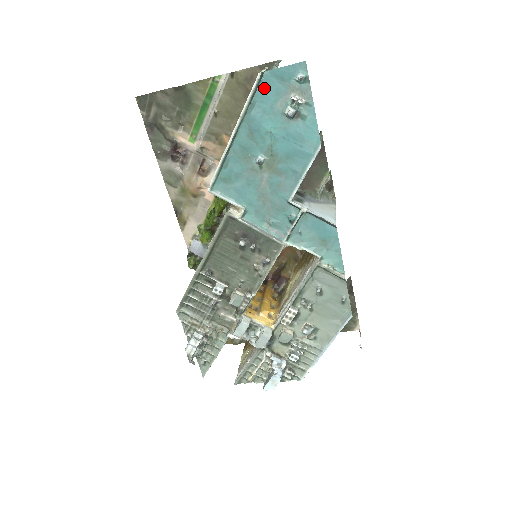
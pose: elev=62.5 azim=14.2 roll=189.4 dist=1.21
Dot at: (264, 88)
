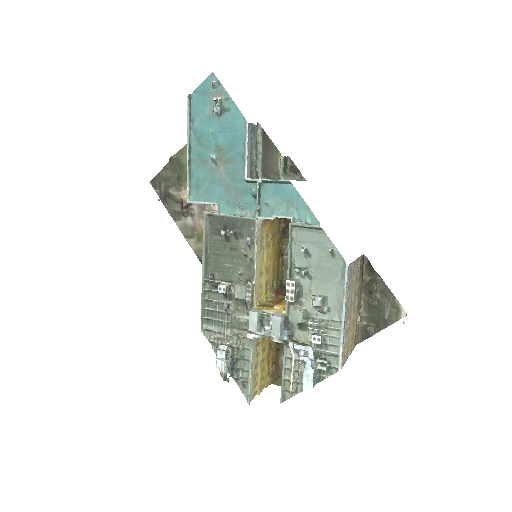
Dot at: (195, 105)
